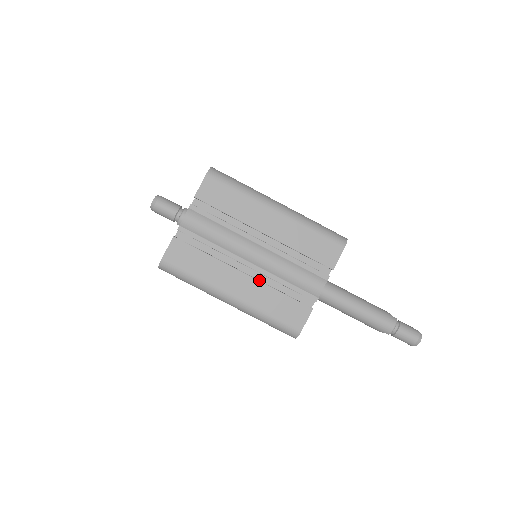
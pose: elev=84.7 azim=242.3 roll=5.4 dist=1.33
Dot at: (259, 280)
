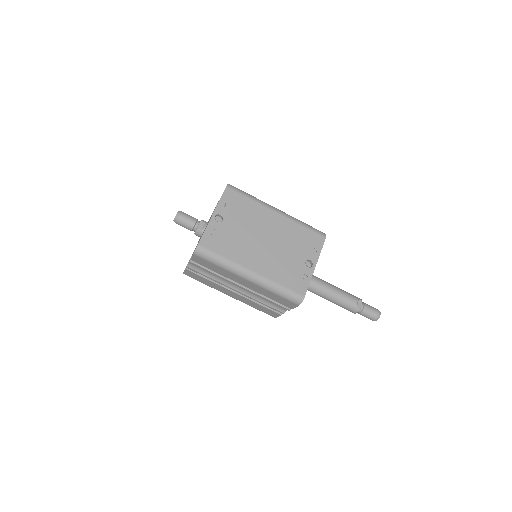
Dot at: (245, 296)
